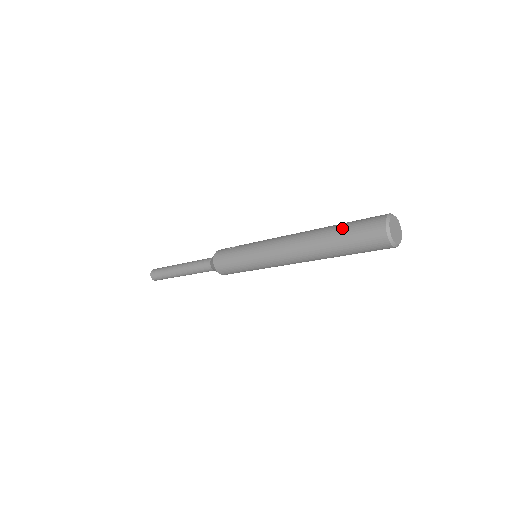
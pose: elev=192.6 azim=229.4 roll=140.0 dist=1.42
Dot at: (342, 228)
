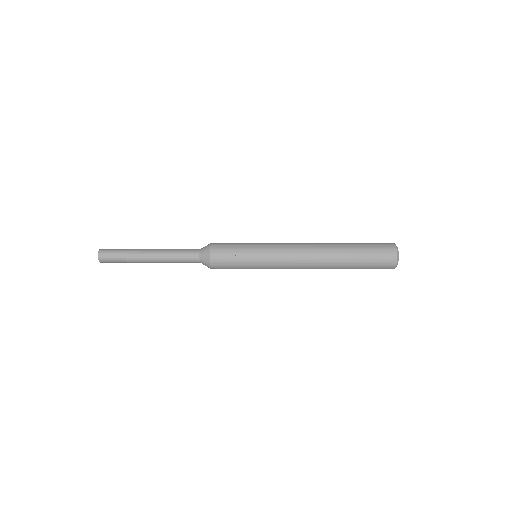
Dot at: (359, 264)
